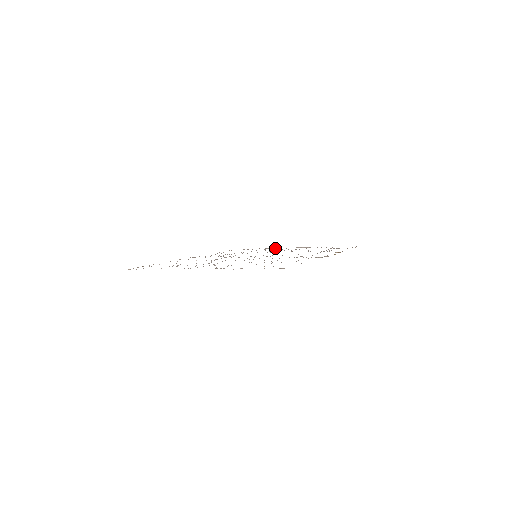
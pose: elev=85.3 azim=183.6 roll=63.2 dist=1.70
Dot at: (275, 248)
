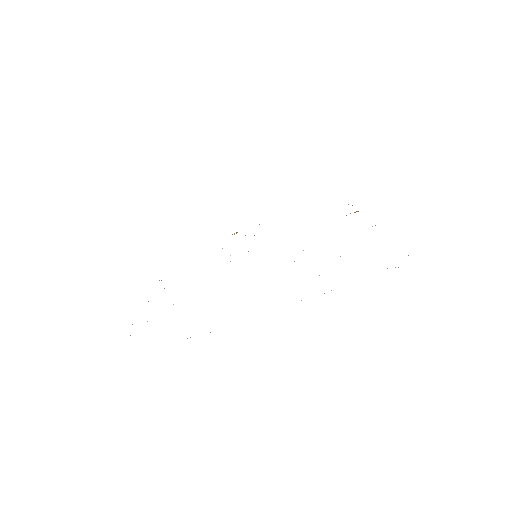
Dot at: (234, 234)
